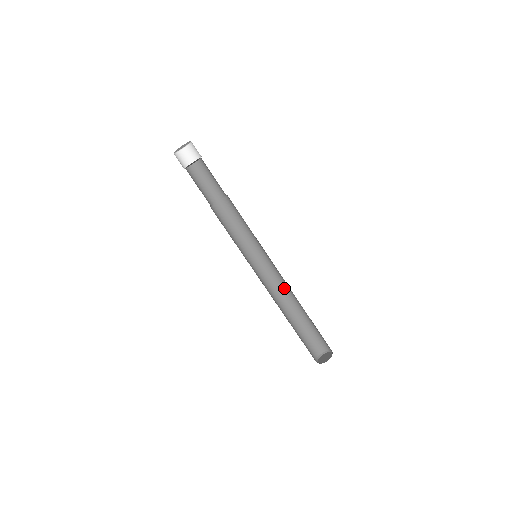
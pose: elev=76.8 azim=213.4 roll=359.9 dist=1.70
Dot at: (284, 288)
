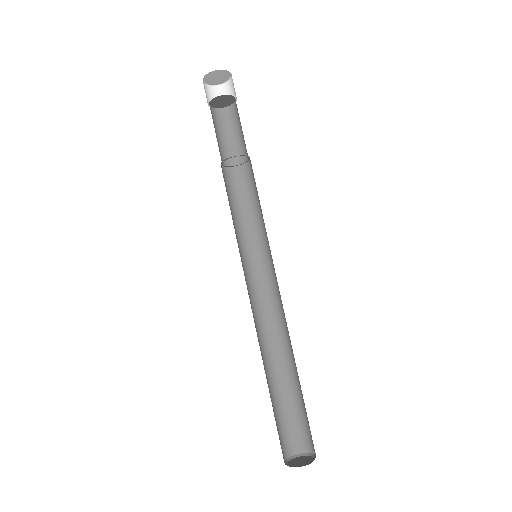
Dot at: (286, 322)
